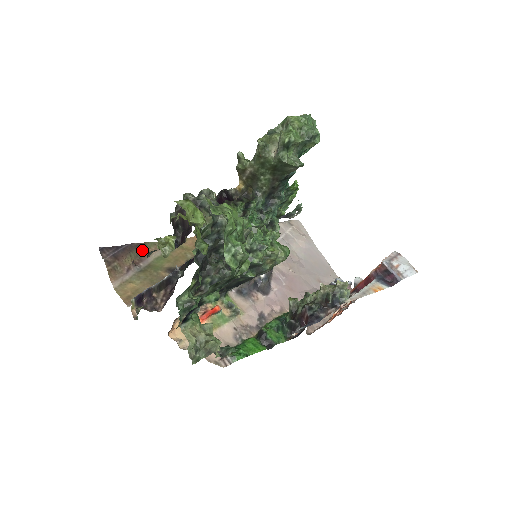
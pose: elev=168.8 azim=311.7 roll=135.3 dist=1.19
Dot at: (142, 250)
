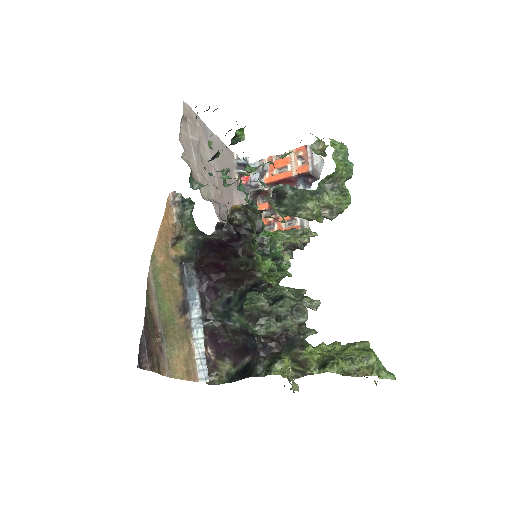
Dot at: (150, 318)
